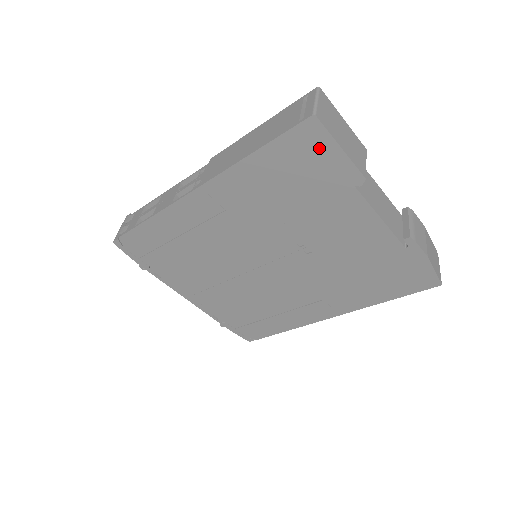
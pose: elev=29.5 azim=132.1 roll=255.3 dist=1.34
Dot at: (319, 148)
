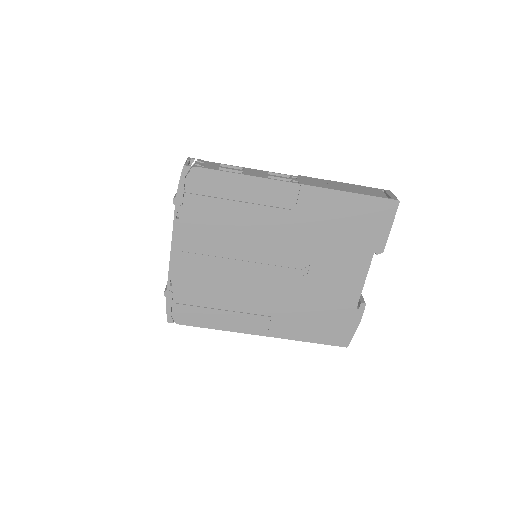
Dot at: (383, 218)
